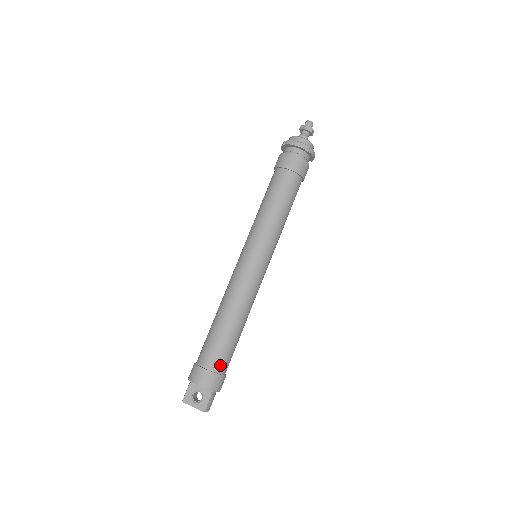
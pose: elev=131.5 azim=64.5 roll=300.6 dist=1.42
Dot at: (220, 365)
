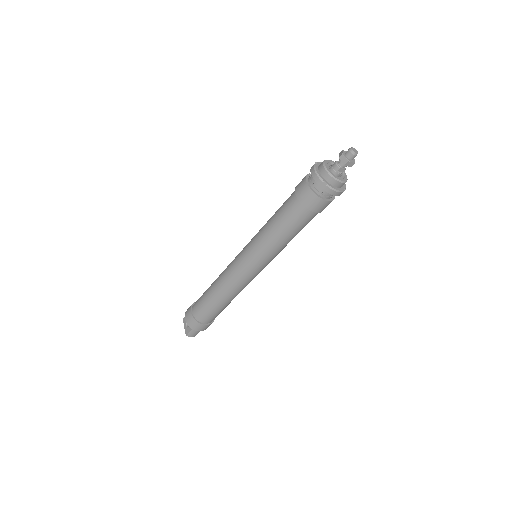
Dot at: (200, 316)
